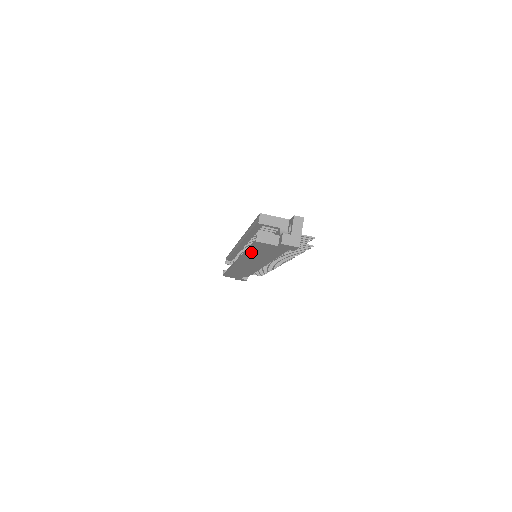
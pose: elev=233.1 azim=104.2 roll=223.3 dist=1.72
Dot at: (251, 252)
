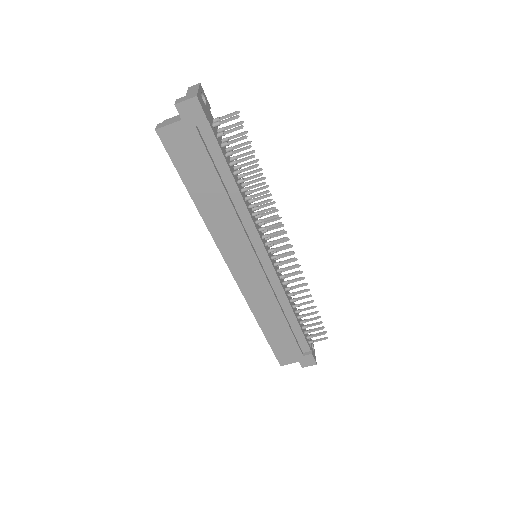
Dot at: (195, 191)
